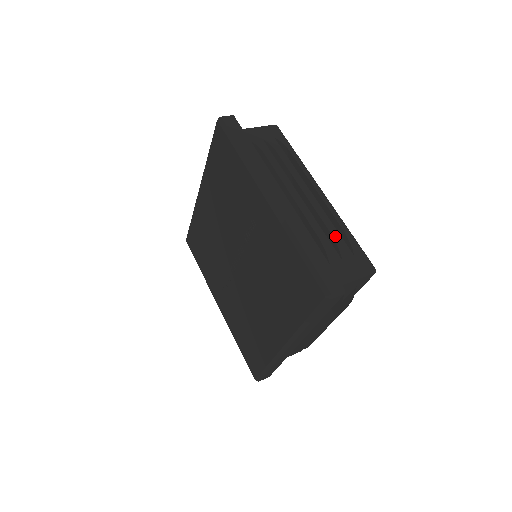
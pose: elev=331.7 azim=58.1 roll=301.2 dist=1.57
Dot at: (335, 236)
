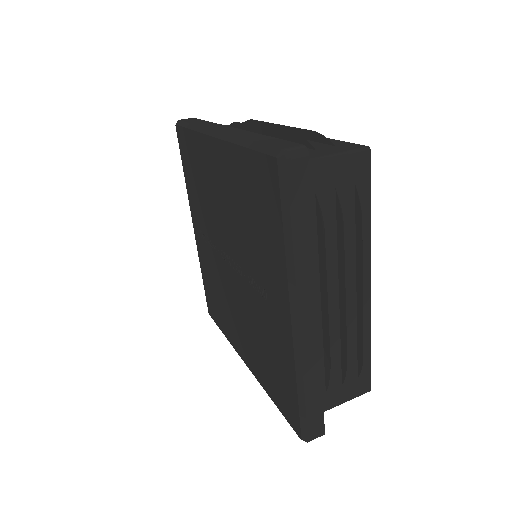
Dot at: (351, 354)
